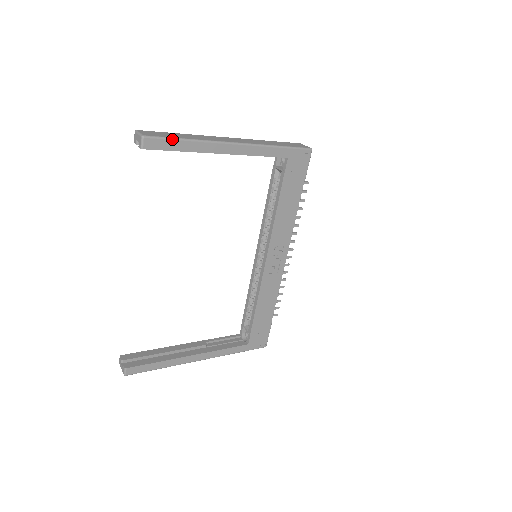
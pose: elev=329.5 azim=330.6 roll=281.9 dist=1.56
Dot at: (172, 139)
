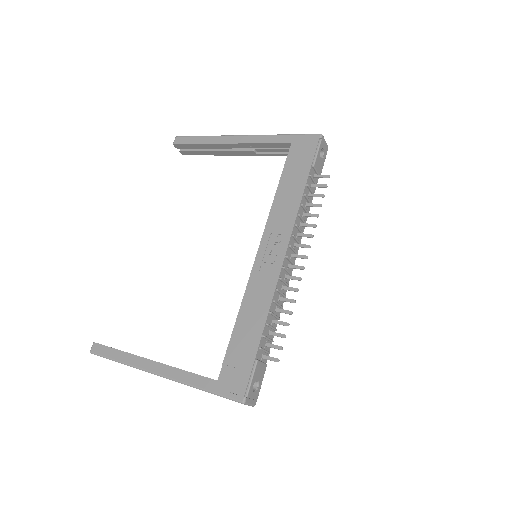
Dot at: (194, 136)
